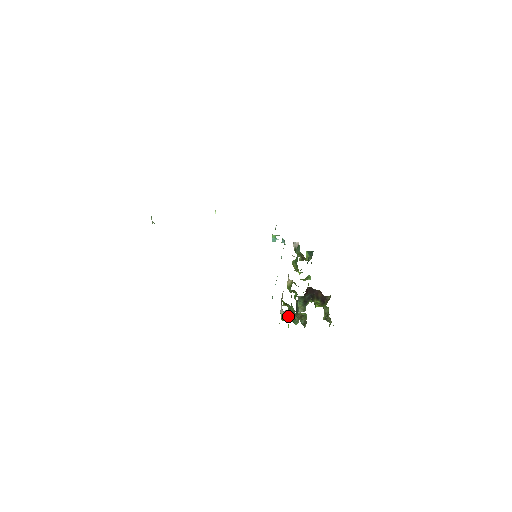
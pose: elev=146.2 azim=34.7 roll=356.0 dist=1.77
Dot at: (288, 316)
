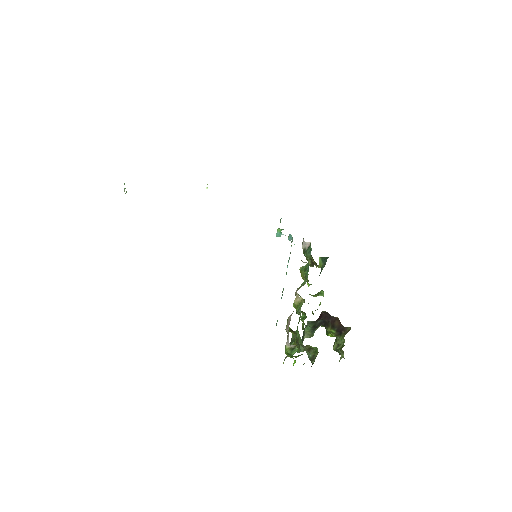
Dot at: occluded
